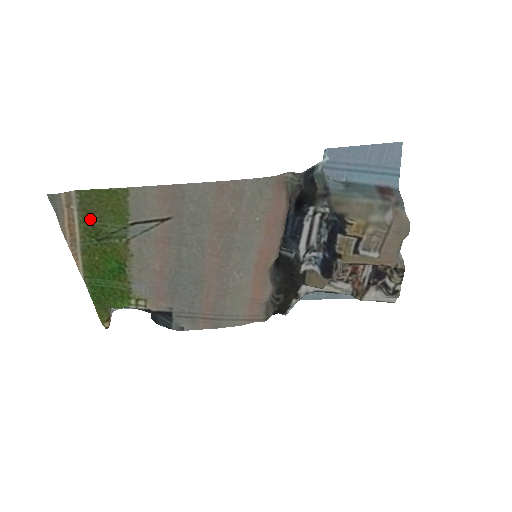
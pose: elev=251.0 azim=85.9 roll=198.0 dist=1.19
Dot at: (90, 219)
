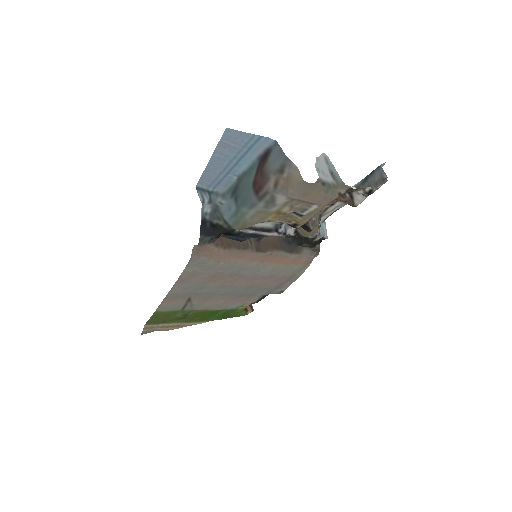
Dot at: (168, 321)
